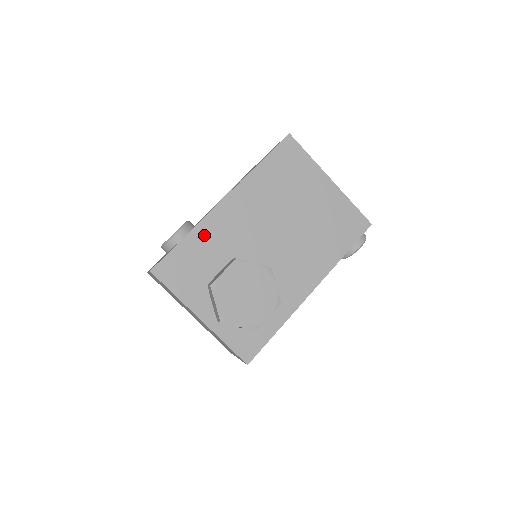
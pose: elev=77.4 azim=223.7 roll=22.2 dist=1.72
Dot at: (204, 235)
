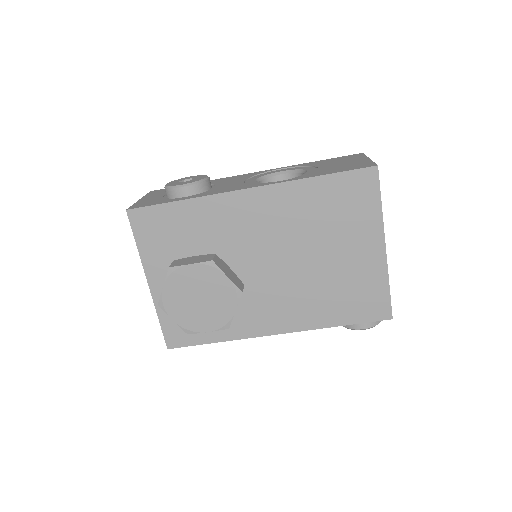
Dot at: (202, 211)
